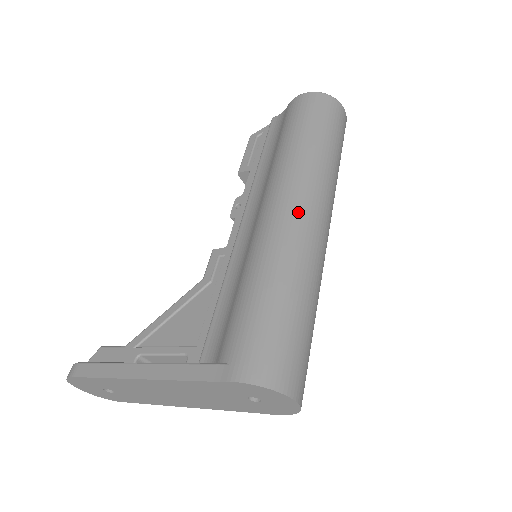
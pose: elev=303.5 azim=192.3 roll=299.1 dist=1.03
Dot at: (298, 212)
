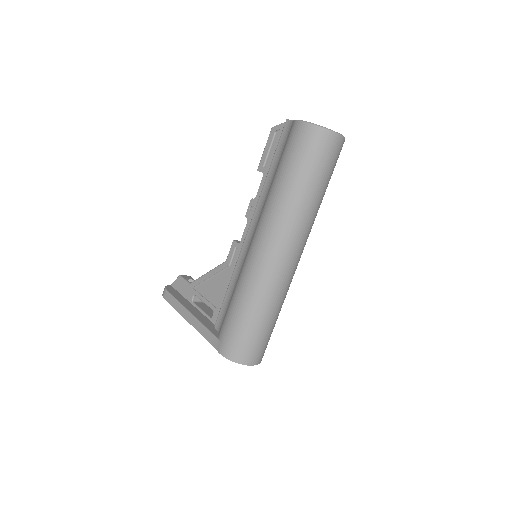
Dot at: (270, 255)
